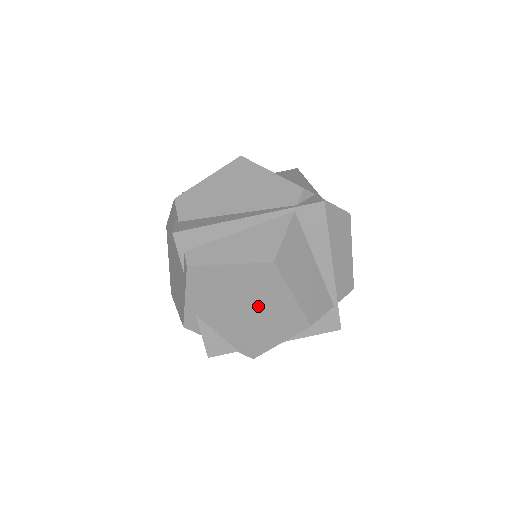
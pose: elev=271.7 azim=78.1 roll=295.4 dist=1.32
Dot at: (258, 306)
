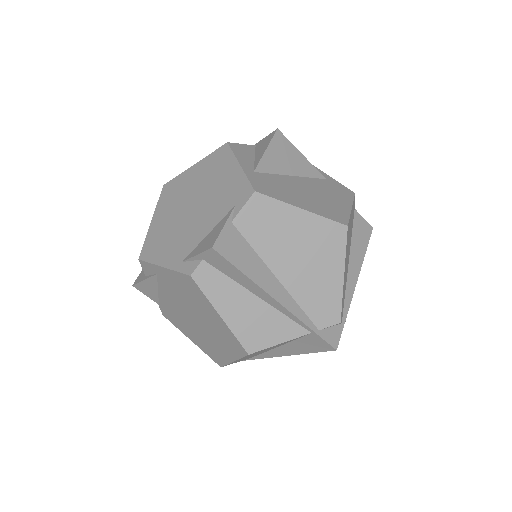
Dot at: (205, 331)
